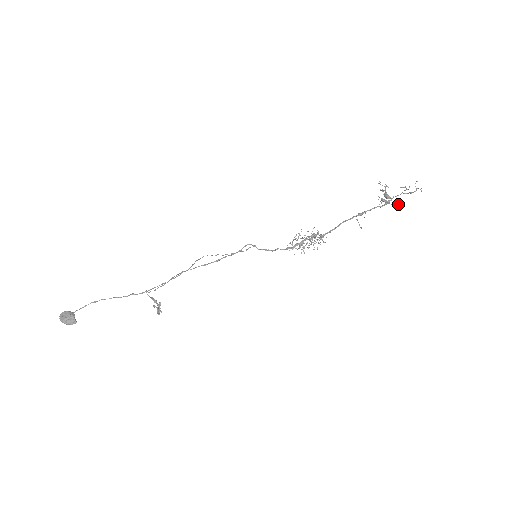
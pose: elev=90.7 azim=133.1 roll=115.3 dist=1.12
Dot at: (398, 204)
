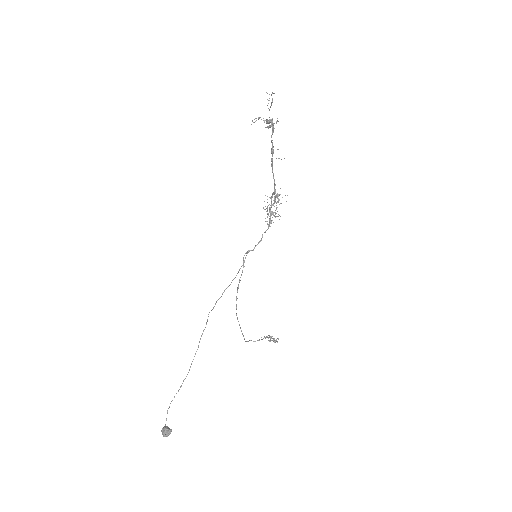
Dot at: (277, 118)
